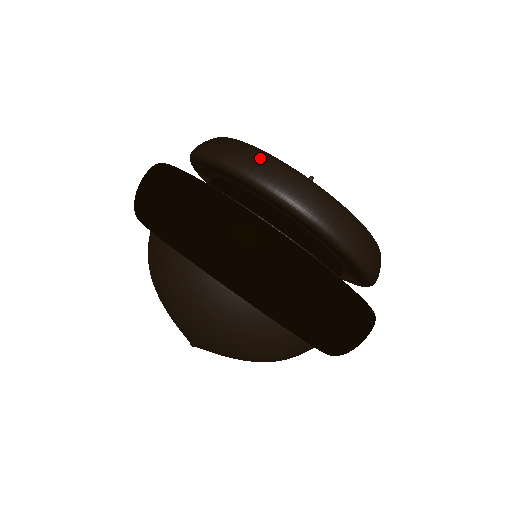
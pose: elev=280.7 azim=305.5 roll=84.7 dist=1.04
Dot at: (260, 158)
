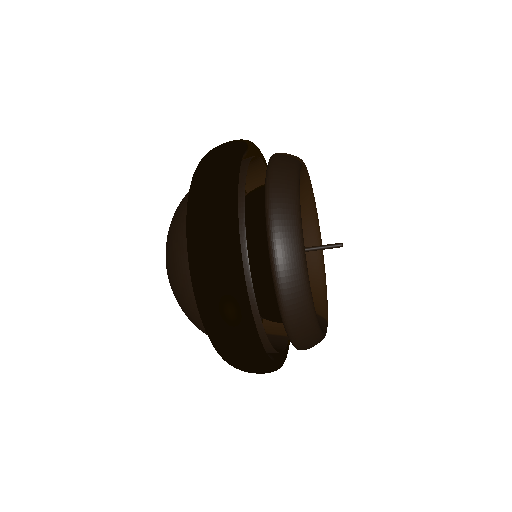
Dot at: (294, 257)
